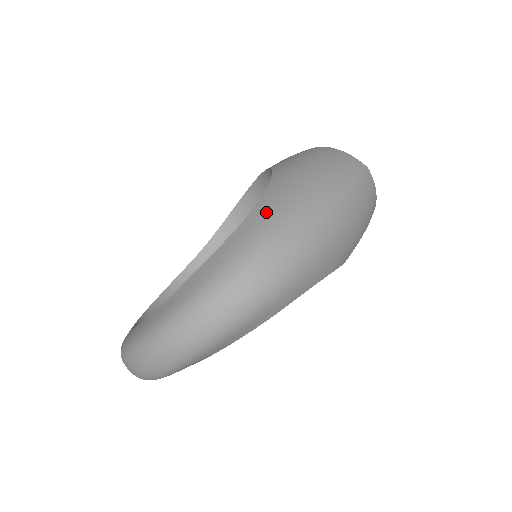
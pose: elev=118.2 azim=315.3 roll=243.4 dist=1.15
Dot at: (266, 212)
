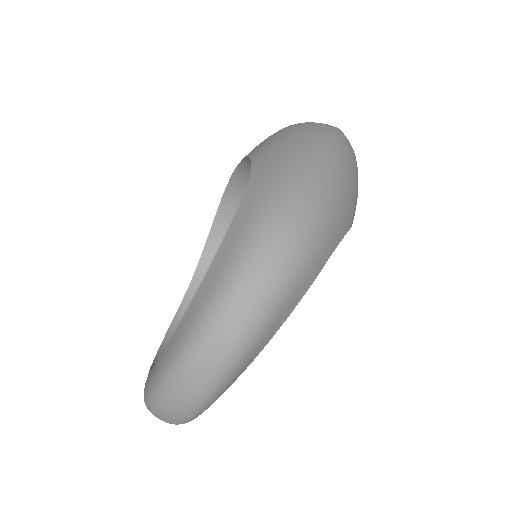
Dot at: (263, 182)
